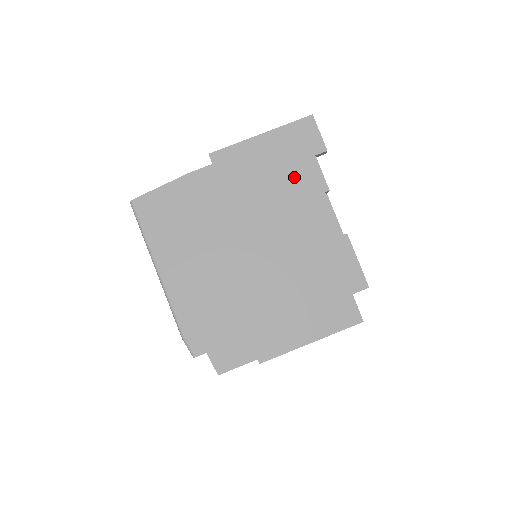
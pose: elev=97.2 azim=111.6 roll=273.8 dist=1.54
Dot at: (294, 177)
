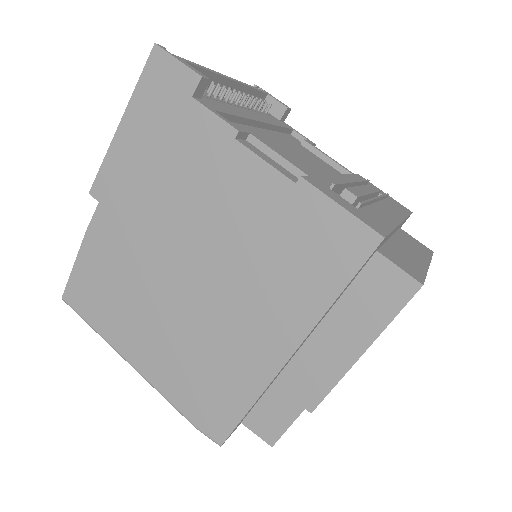
Dot at: (186, 149)
